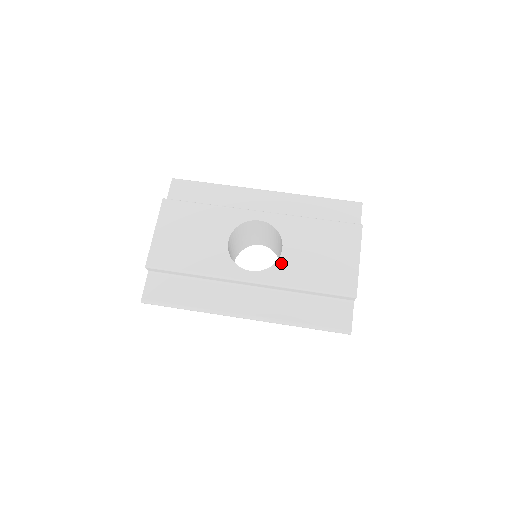
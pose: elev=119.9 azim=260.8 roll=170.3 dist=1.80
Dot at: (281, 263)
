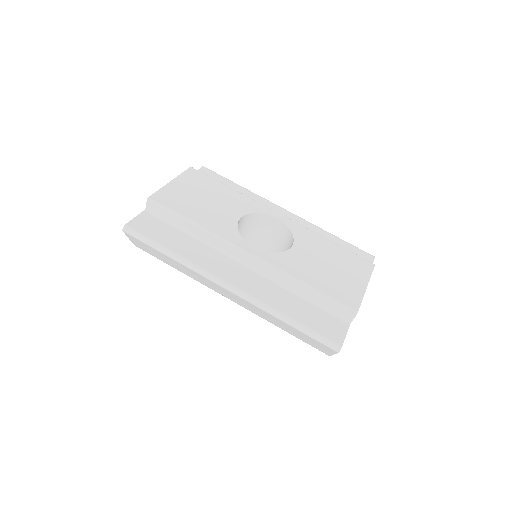
Dot at: (287, 255)
